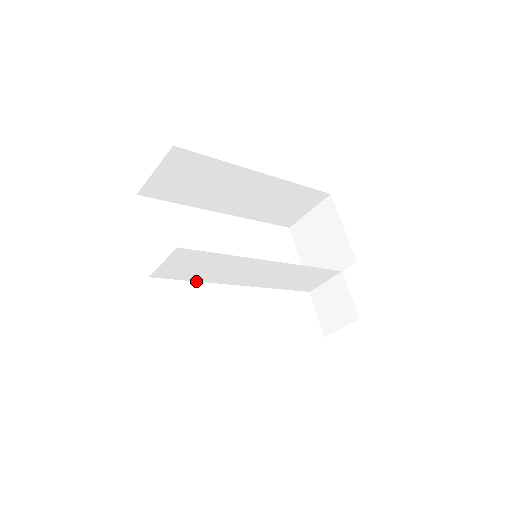
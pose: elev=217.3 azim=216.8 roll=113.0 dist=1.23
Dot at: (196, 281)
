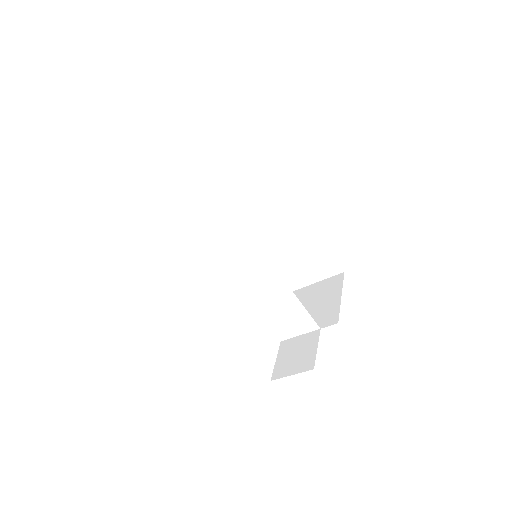
Dot at: (196, 237)
